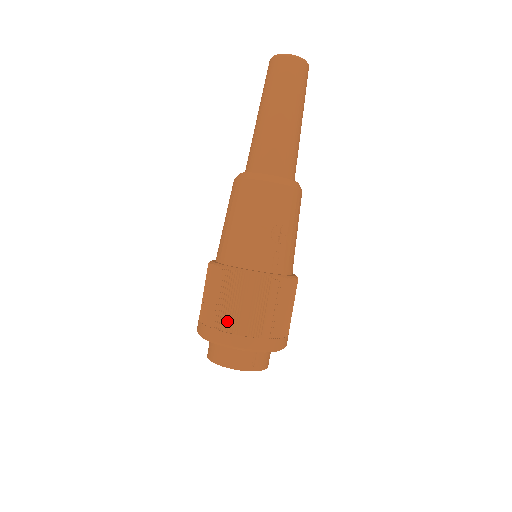
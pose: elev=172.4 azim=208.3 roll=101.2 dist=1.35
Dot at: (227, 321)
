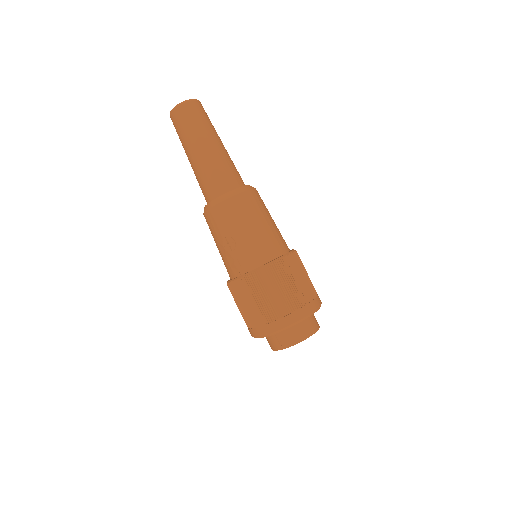
Dot at: (244, 320)
